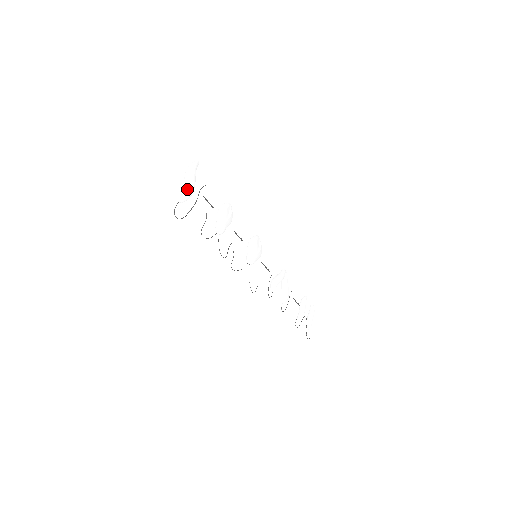
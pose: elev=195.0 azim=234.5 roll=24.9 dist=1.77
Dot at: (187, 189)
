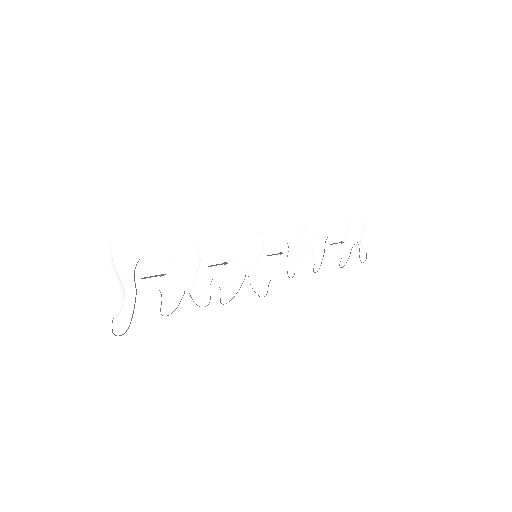
Dot at: (113, 300)
